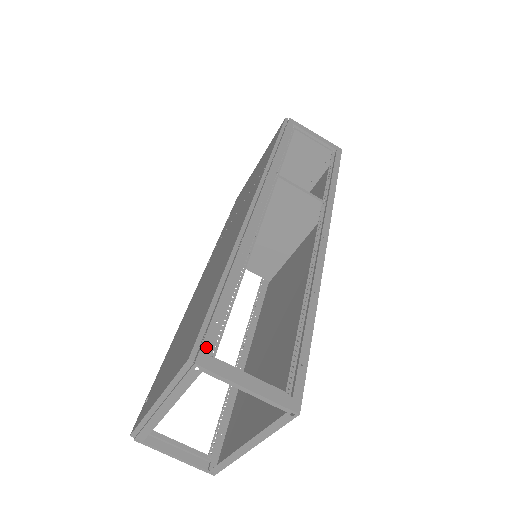
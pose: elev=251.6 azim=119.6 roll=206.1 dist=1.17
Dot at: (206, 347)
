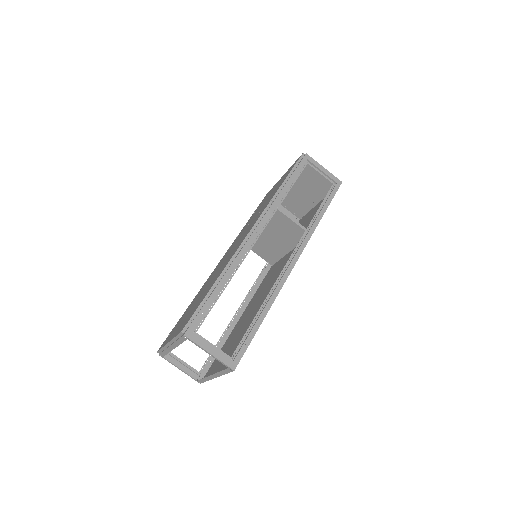
Dot at: (192, 327)
